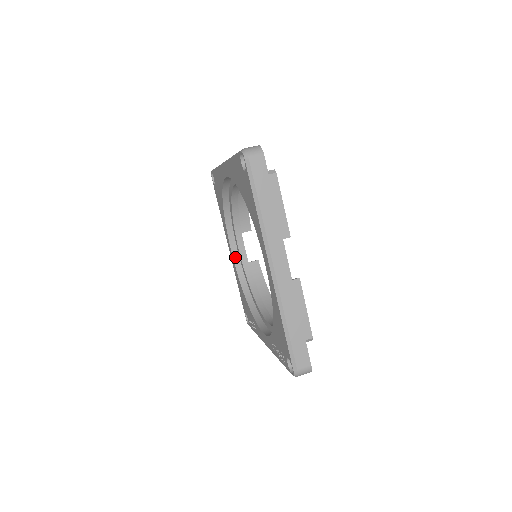
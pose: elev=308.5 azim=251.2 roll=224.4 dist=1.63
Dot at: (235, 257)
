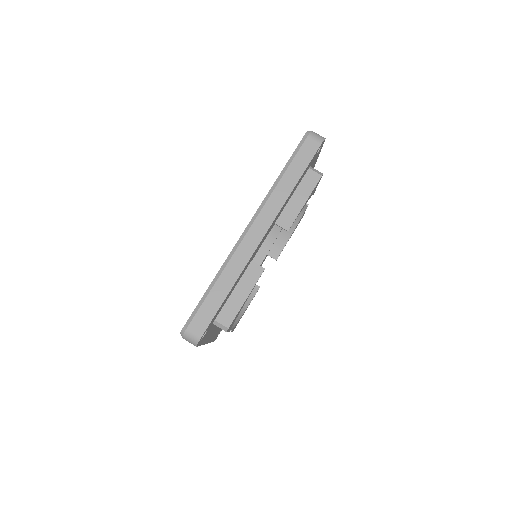
Dot at: occluded
